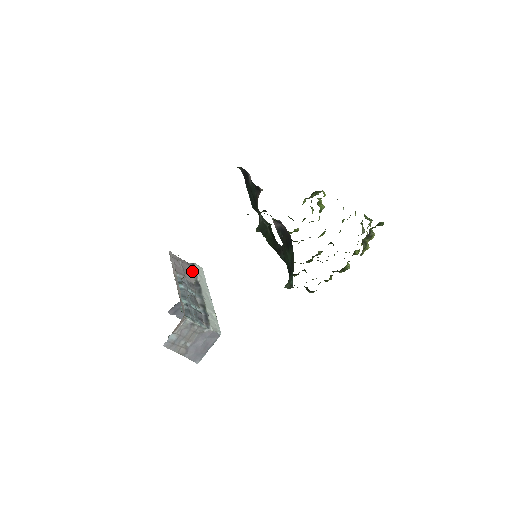
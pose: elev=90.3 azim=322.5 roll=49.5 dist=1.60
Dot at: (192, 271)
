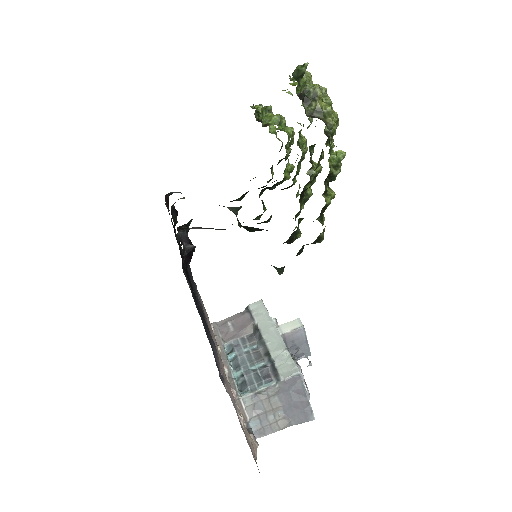
Dot at: (247, 319)
